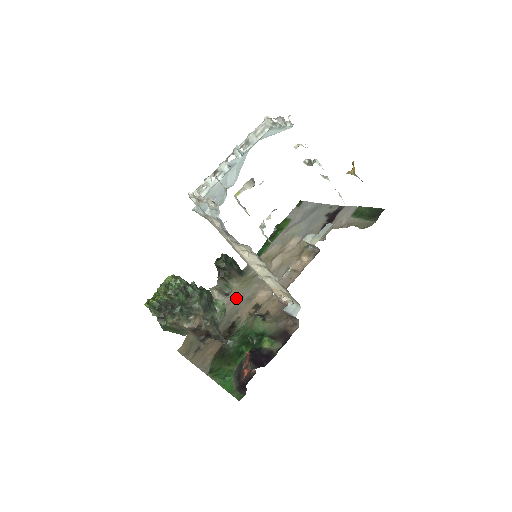
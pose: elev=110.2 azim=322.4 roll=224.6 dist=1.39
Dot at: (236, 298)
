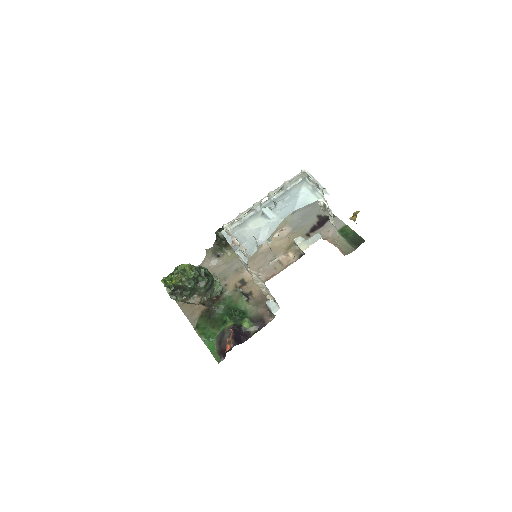
Dot at: (226, 264)
